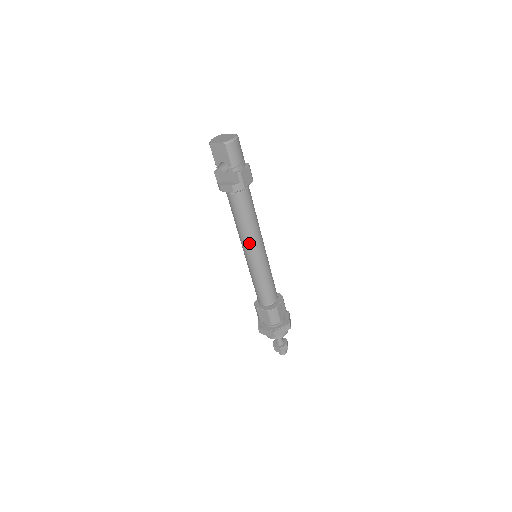
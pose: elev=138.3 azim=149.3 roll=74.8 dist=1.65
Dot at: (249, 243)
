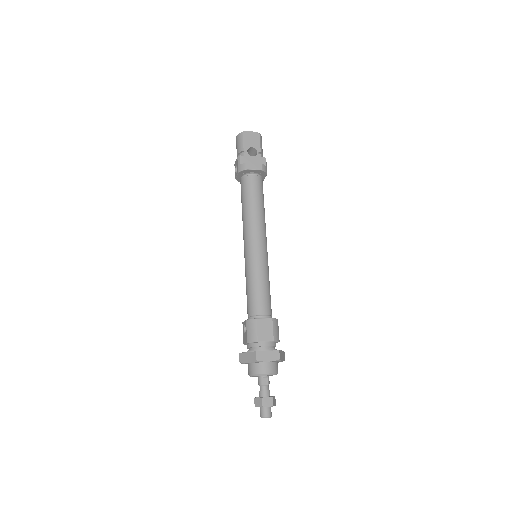
Dot at: (262, 229)
